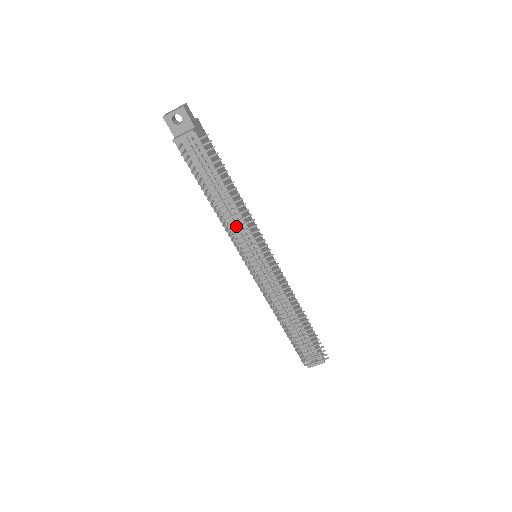
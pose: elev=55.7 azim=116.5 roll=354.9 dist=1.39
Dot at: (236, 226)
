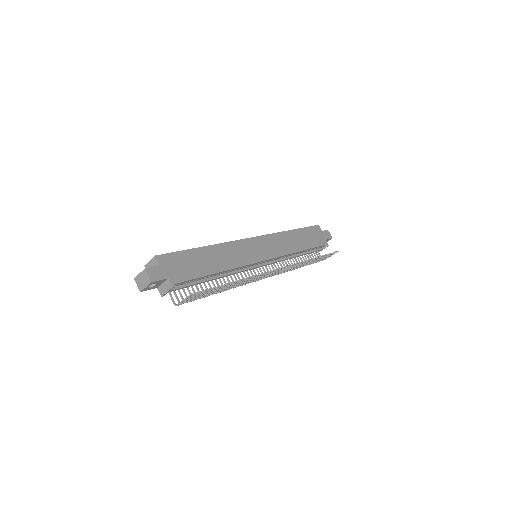
Dot at: (241, 283)
